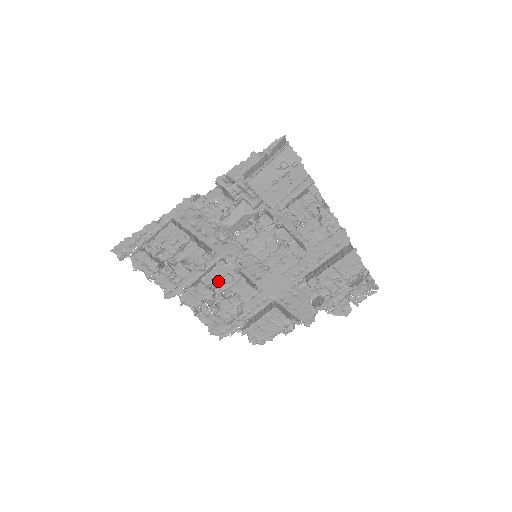
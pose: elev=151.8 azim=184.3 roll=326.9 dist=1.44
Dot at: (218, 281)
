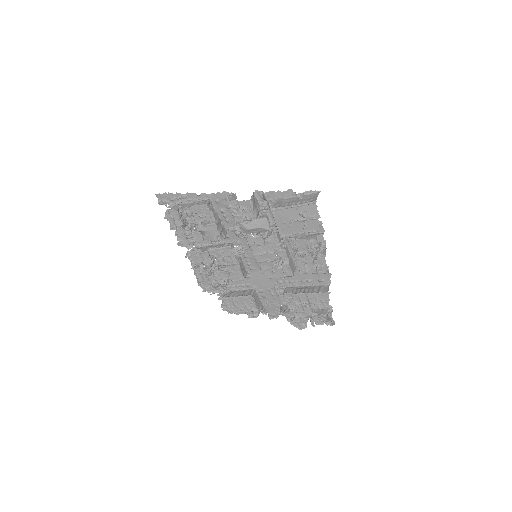
Dot at: (220, 257)
